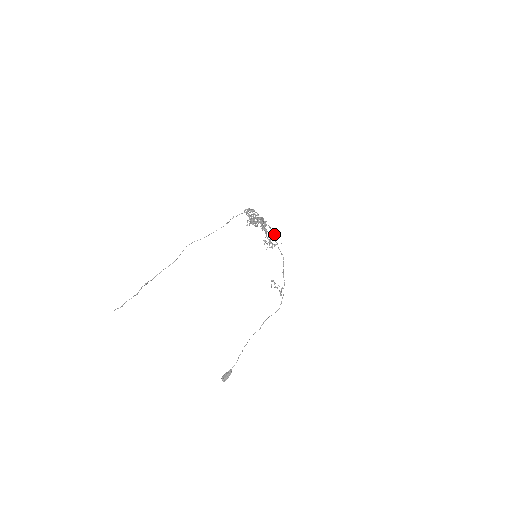
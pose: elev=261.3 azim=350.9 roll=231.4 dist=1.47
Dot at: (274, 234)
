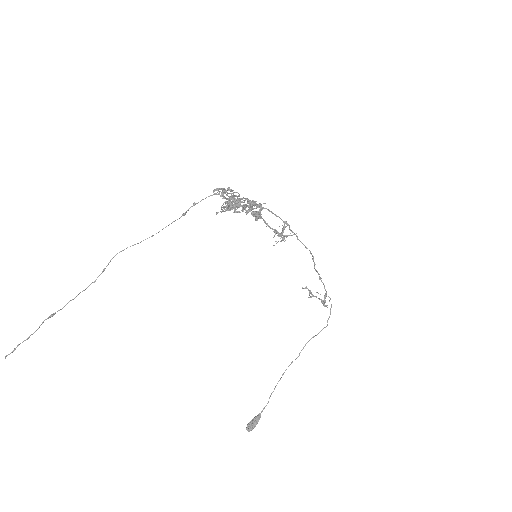
Dot at: occluded
